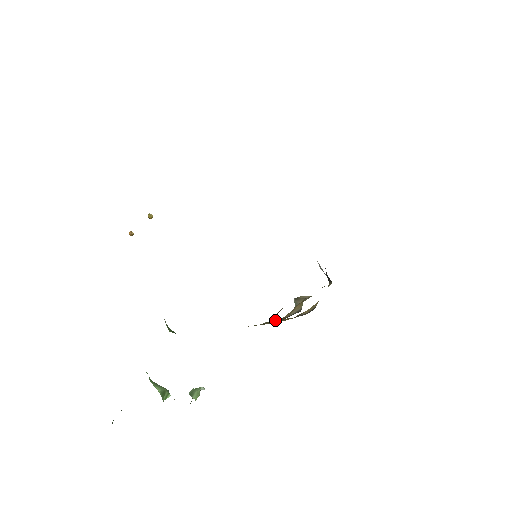
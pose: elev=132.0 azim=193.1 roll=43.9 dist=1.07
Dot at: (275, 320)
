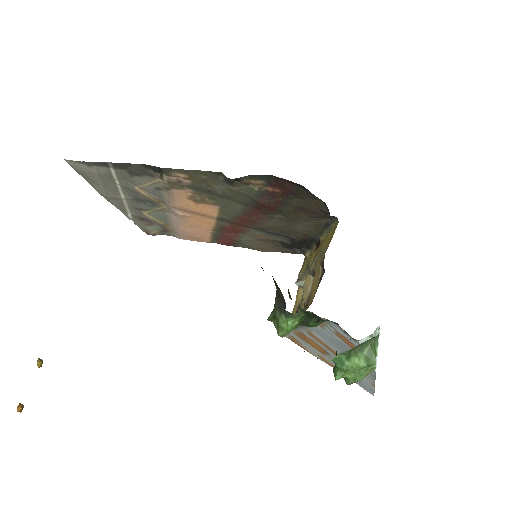
Dot at: occluded
